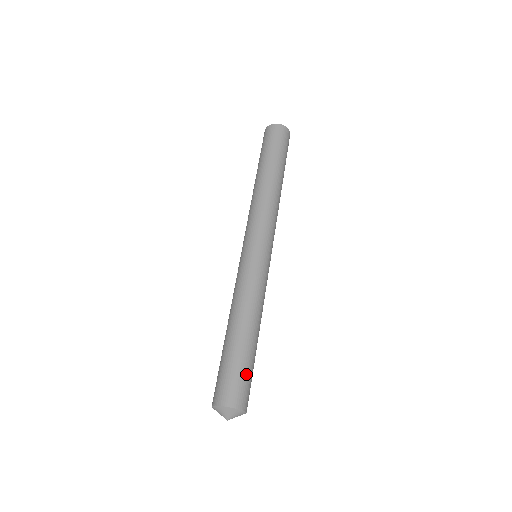
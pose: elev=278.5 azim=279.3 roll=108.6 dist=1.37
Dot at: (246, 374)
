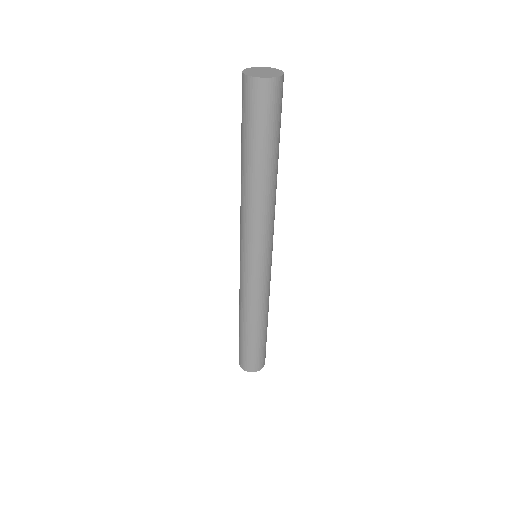
Dot at: (261, 352)
